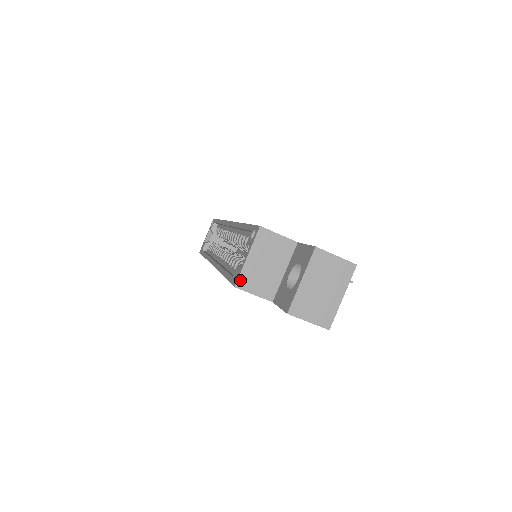
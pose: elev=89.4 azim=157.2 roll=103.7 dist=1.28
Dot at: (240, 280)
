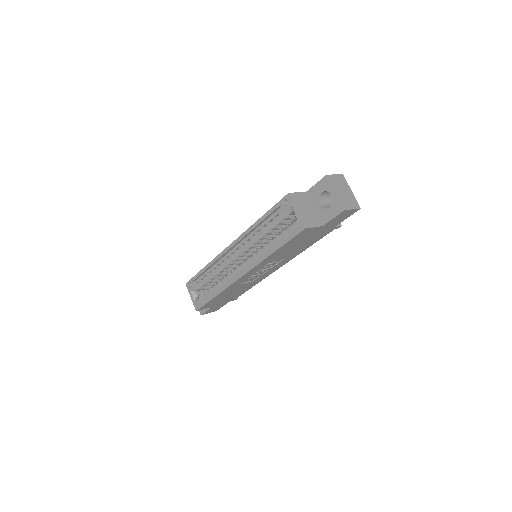
Dot at: (304, 224)
